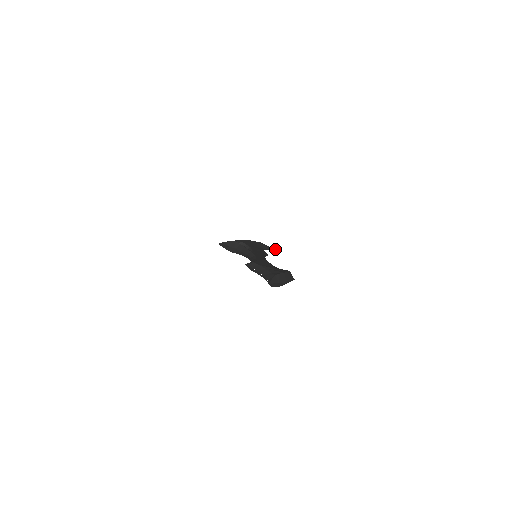
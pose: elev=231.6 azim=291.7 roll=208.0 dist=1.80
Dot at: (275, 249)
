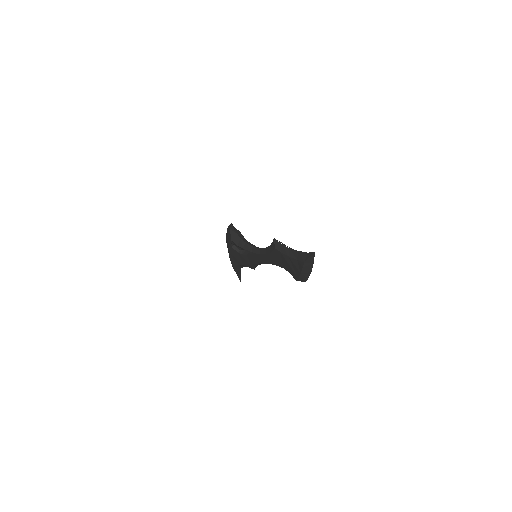
Dot at: (240, 281)
